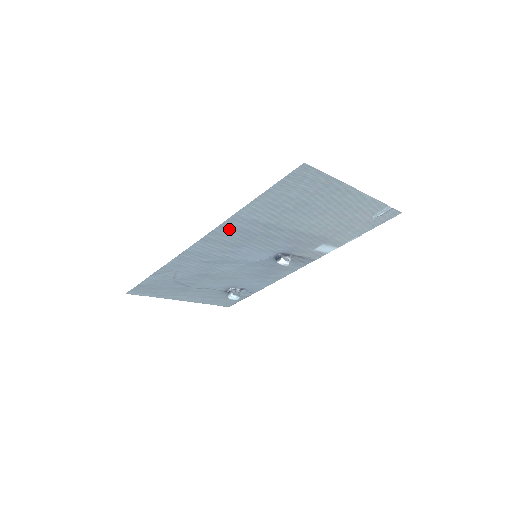
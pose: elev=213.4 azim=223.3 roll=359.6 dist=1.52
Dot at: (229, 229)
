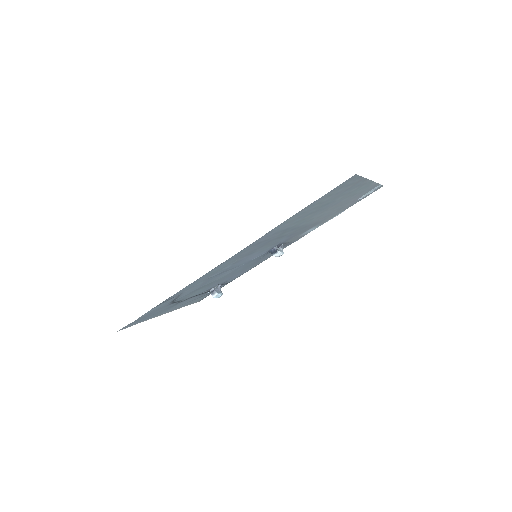
Dot at: (254, 245)
